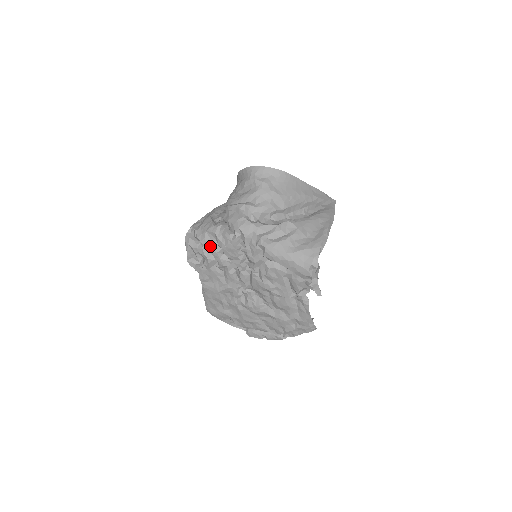
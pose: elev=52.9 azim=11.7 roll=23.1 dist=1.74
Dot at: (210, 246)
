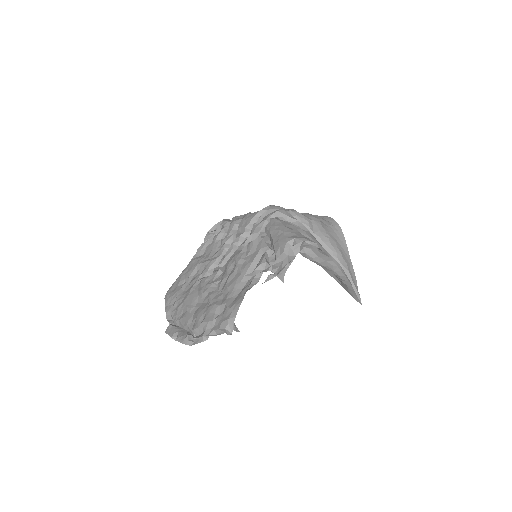
Dot at: (236, 219)
